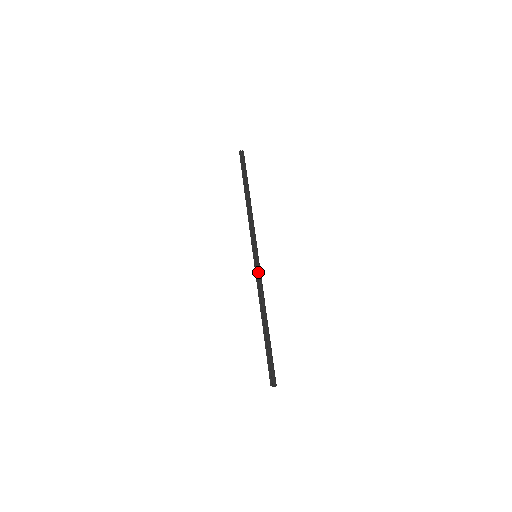
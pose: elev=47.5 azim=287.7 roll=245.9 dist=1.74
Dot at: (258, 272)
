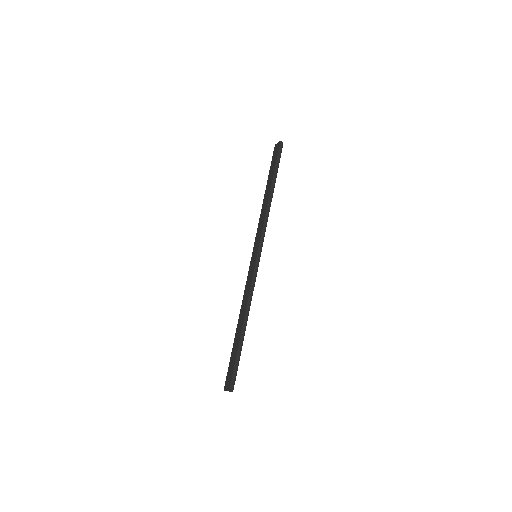
Dot at: (255, 275)
